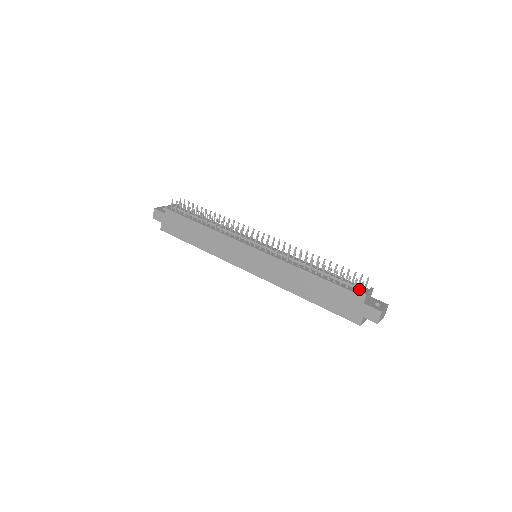
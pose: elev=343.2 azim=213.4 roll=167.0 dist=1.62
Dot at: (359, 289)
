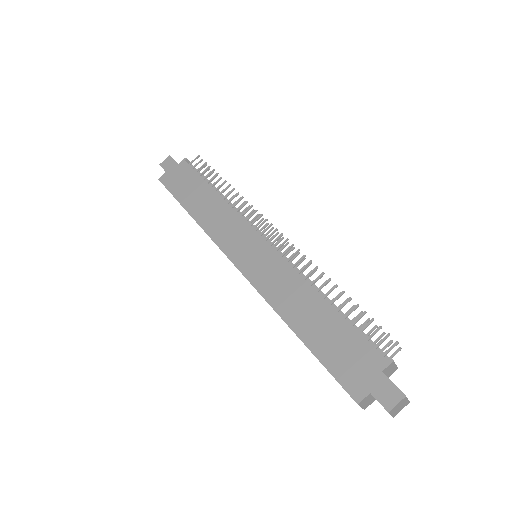
Dot at: (382, 353)
